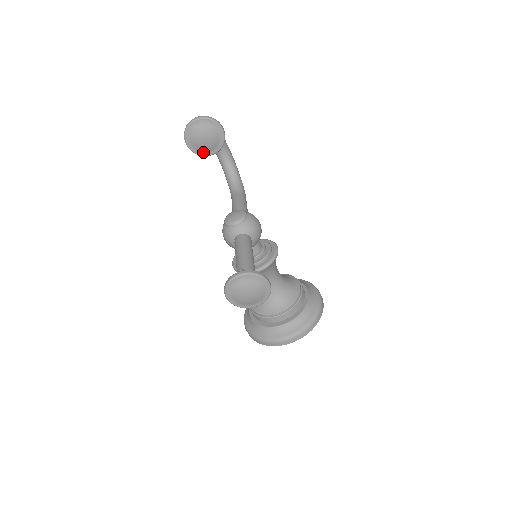
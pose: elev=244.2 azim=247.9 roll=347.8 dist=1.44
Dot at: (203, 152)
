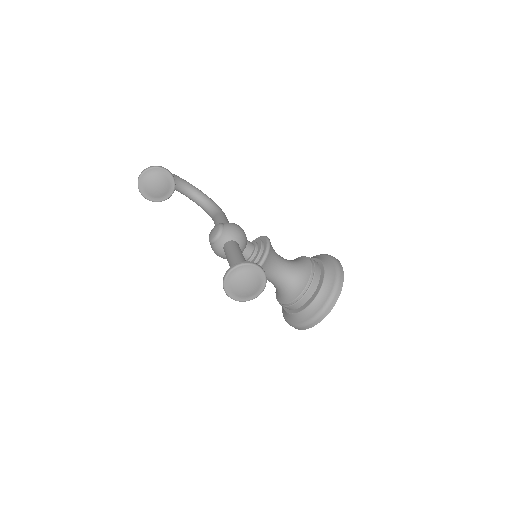
Dot at: (163, 197)
